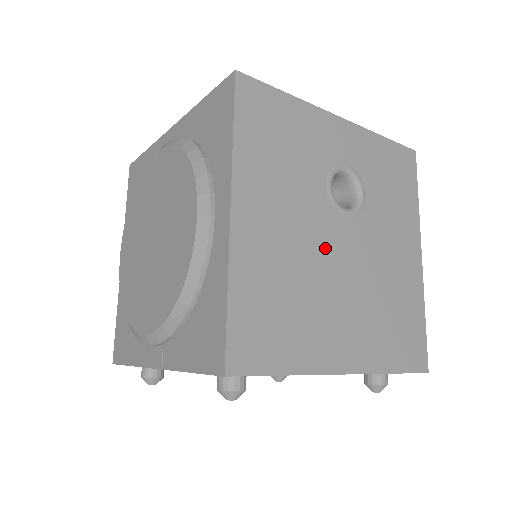
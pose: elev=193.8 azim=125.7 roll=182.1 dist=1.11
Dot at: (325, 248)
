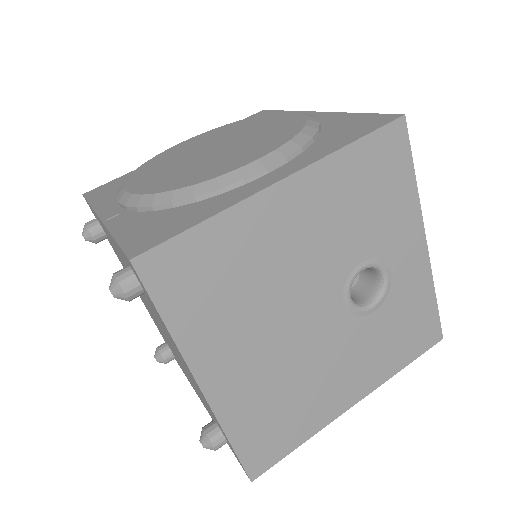
Dot at: (304, 296)
